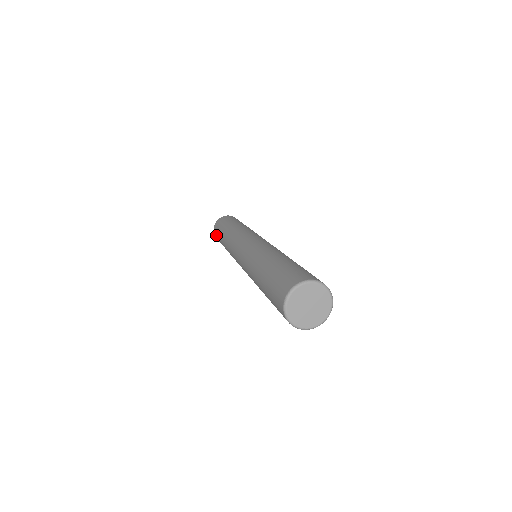
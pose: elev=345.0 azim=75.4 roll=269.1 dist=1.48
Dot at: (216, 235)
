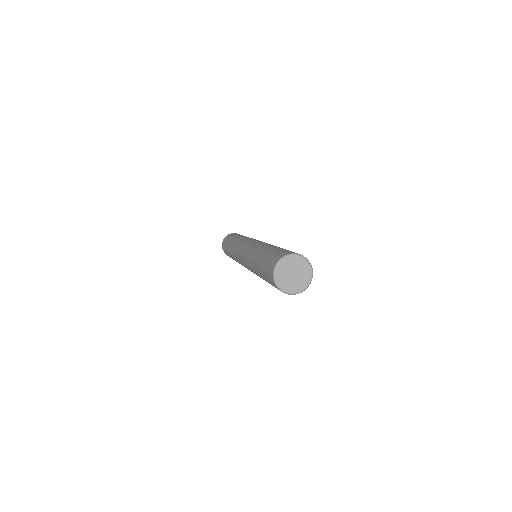
Dot at: (224, 247)
